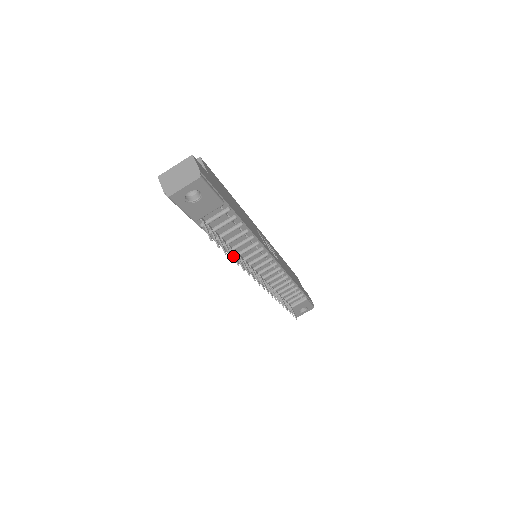
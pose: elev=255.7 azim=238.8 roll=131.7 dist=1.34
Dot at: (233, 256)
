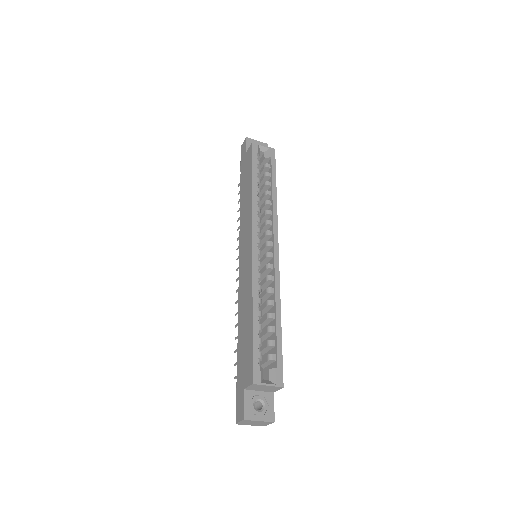
Dot at: occluded
